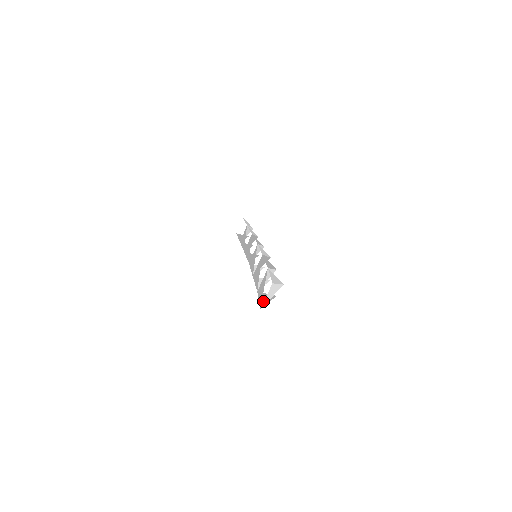
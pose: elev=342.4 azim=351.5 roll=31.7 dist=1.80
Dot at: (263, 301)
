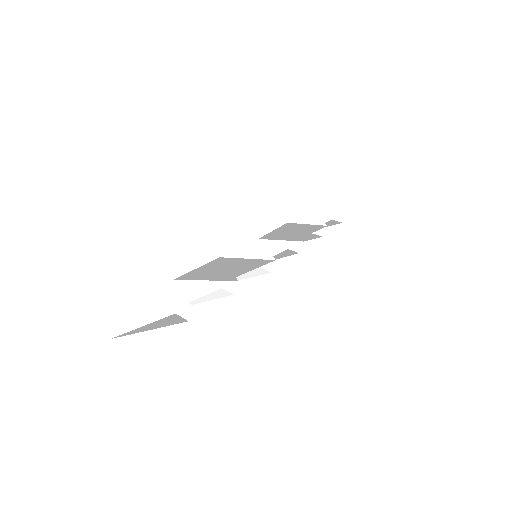
Dot at: (144, 327)
